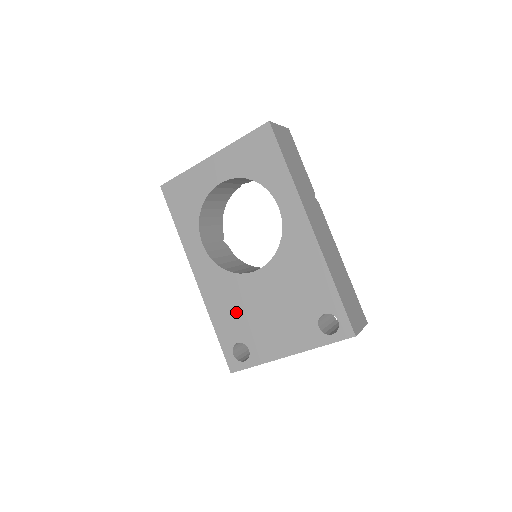
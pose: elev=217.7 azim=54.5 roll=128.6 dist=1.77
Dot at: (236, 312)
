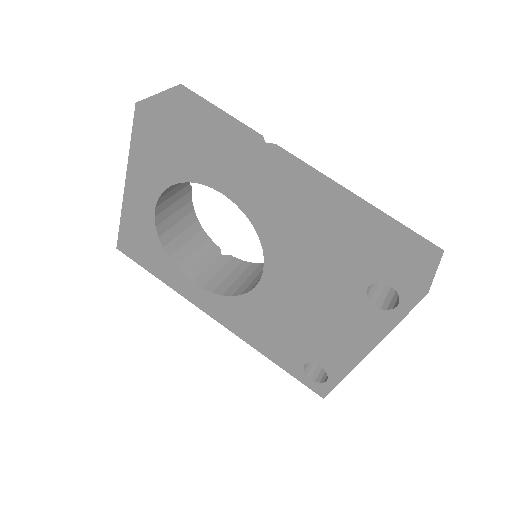
Dot at: (277, 334)
